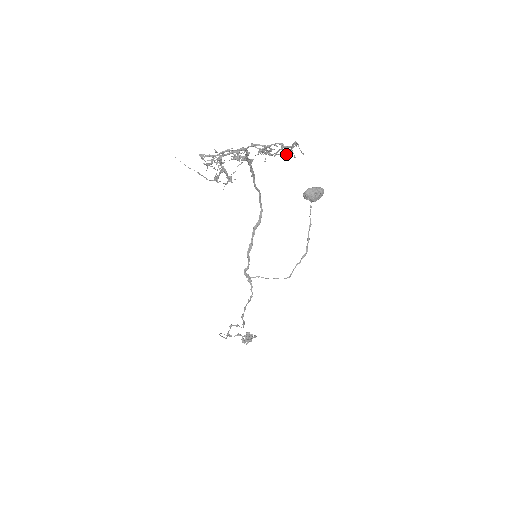
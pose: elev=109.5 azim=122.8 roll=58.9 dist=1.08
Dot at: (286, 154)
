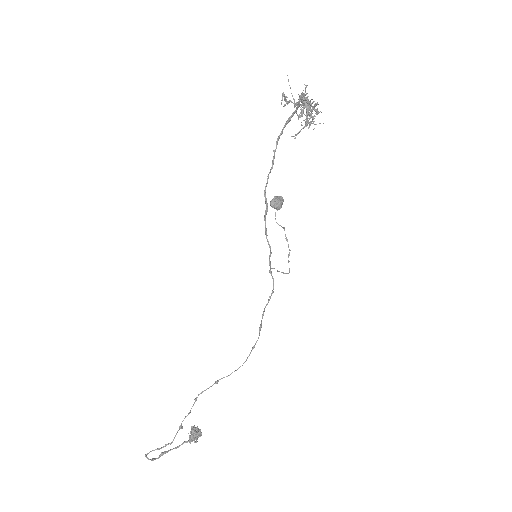
Dot at: occluded
